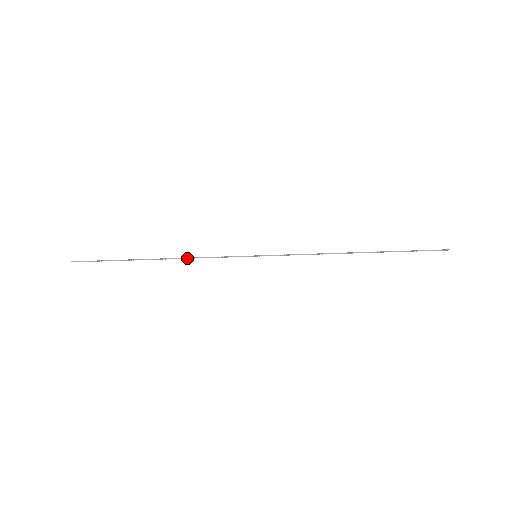
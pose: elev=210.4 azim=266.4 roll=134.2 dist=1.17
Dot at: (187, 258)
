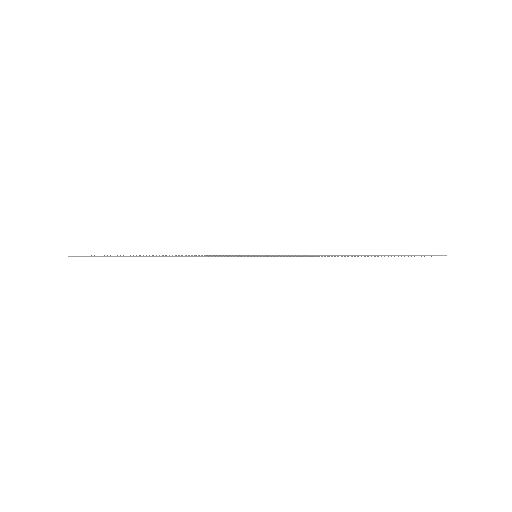
Dot at: (187, 256)
